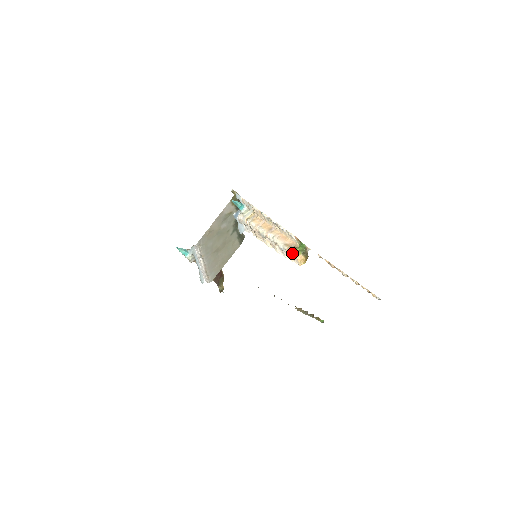
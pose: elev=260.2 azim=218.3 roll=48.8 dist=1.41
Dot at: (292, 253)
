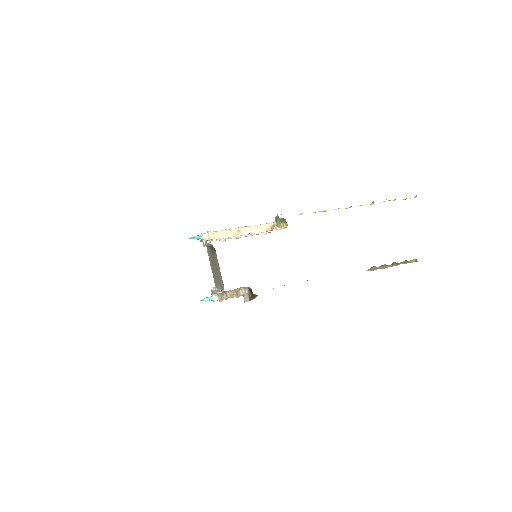
Dot at: (273, 229)
